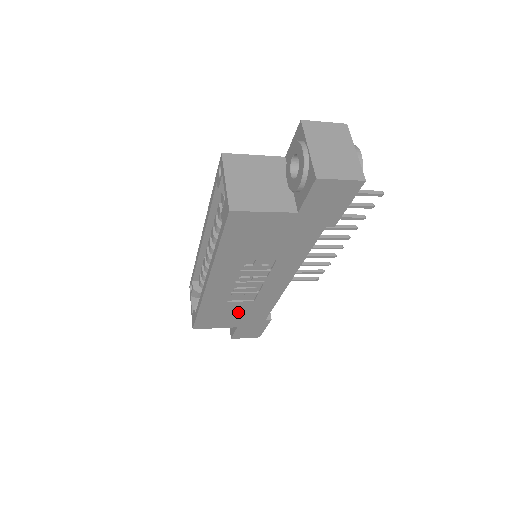
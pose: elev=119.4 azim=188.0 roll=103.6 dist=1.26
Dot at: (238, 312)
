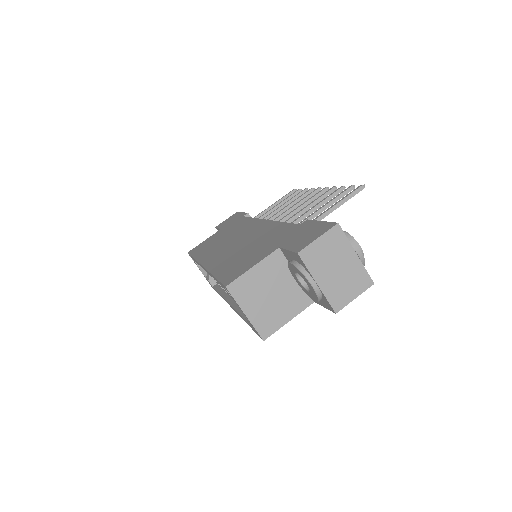
Dot at: occluded
